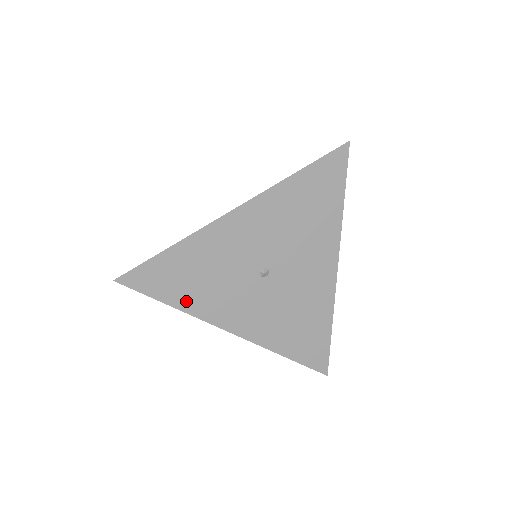
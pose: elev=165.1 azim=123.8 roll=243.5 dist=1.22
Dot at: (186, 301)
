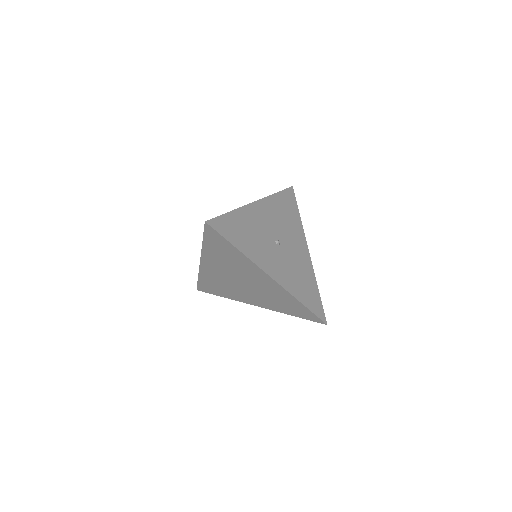
Dot at: (244, 248)
